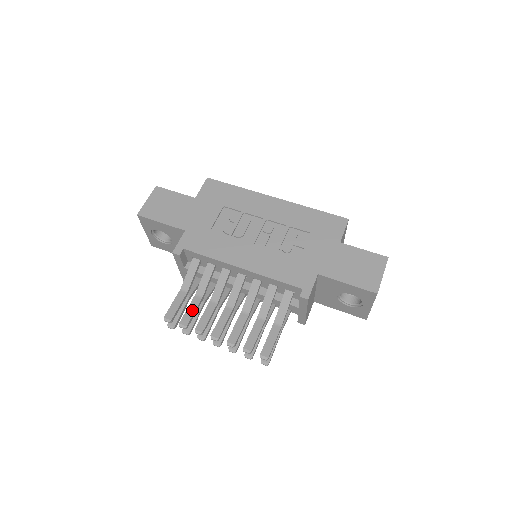
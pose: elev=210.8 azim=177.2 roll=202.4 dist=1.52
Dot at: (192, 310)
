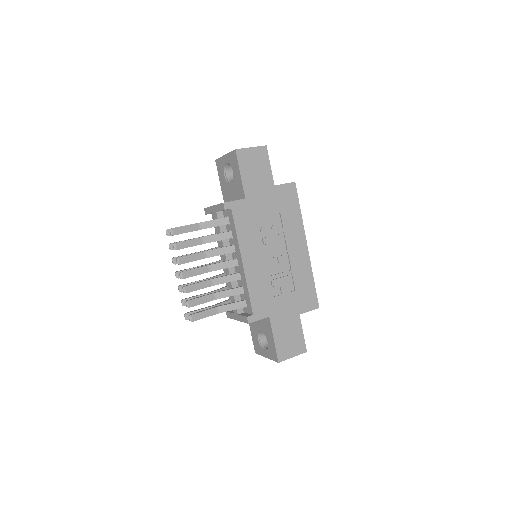
Dot at: (190, 244)
